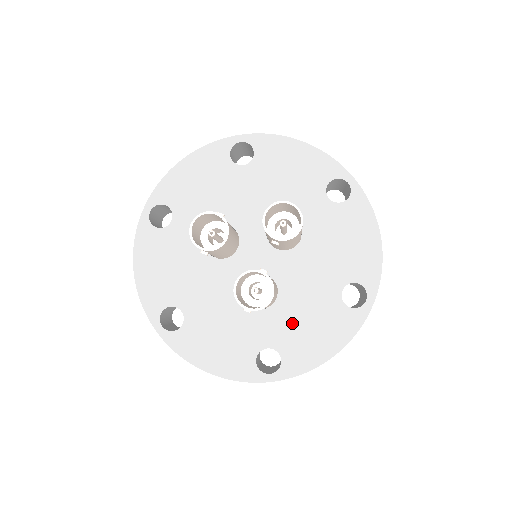
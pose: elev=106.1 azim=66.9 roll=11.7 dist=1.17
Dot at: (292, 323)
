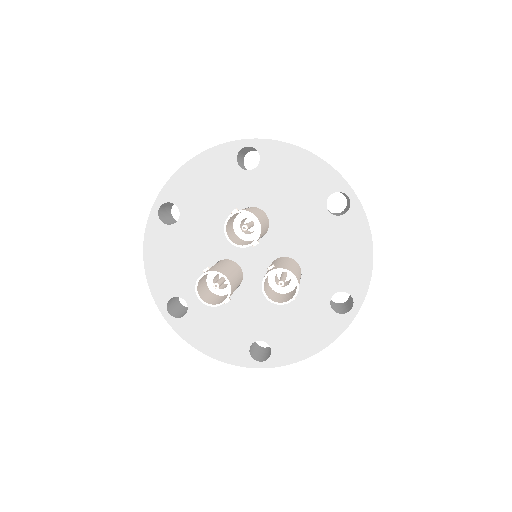
Dot at: (326, 266)
